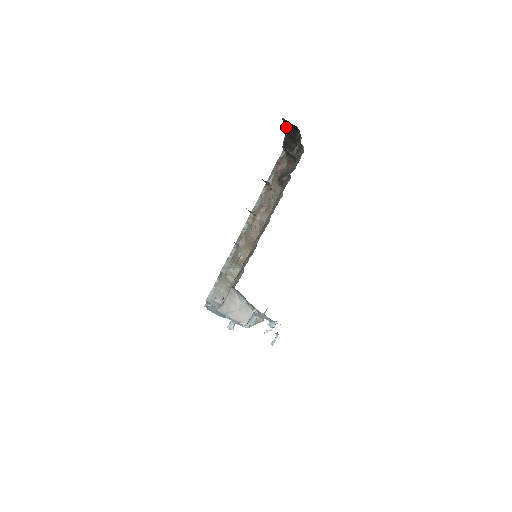
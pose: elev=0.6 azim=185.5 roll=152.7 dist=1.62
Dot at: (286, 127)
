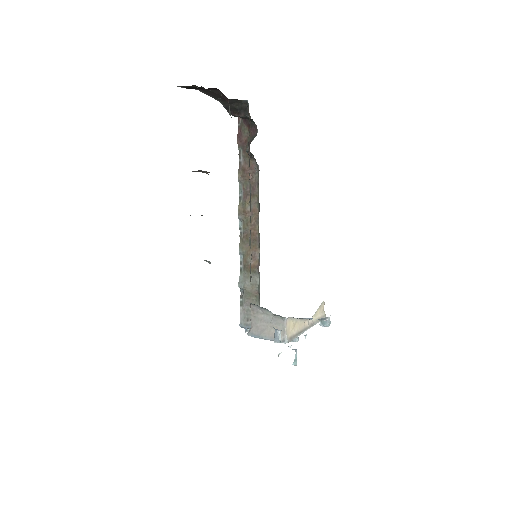
Dot at: (203, 92)
